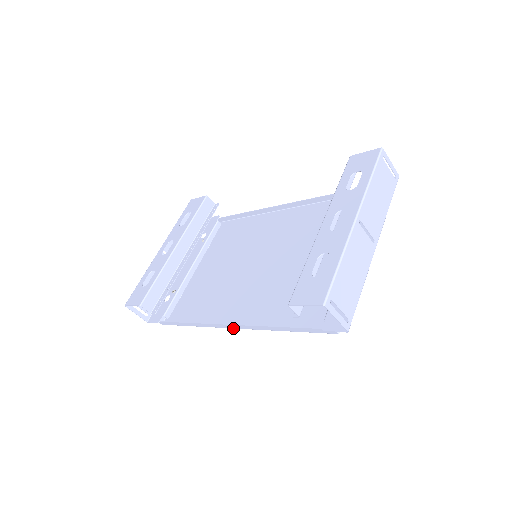
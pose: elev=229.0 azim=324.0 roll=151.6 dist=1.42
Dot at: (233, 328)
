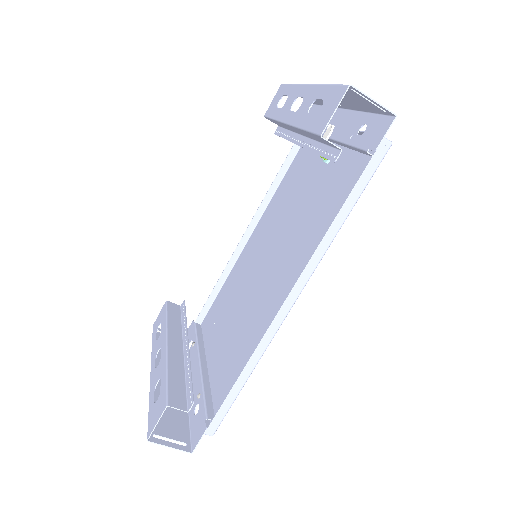
Dot at: (294, 302)
